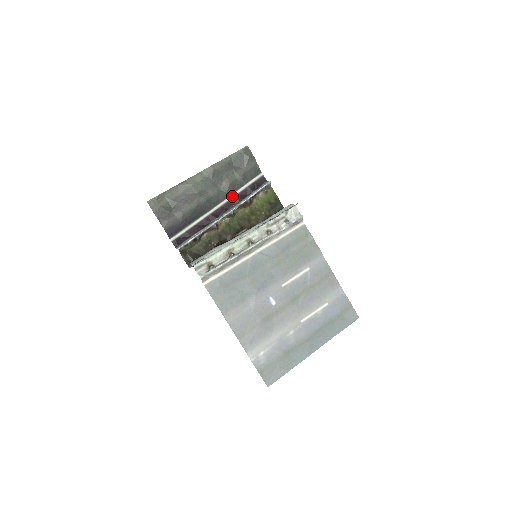
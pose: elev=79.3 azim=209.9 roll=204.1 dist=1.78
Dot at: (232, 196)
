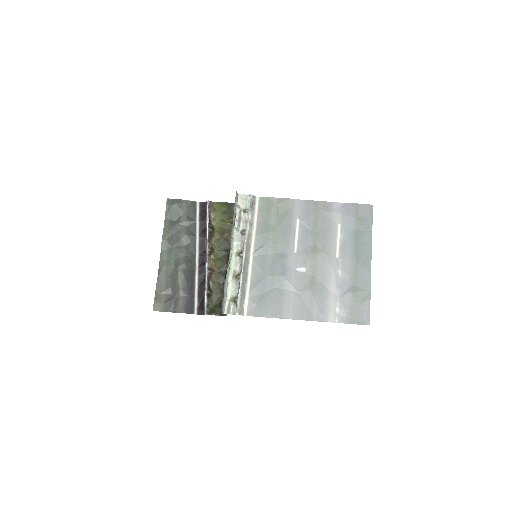
Dot at: (197, 240)
